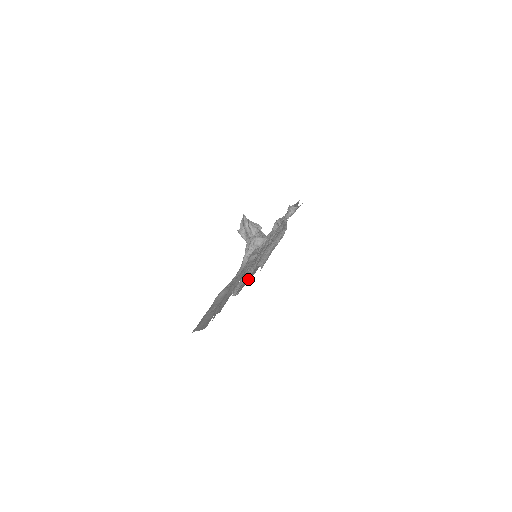
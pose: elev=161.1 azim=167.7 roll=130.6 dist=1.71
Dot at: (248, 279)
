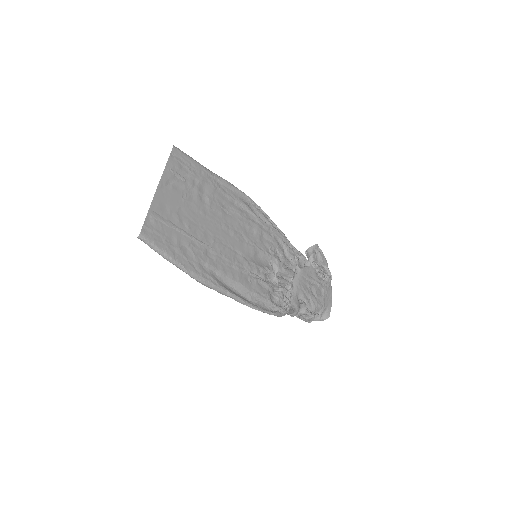
Dot at: (178, 174)
